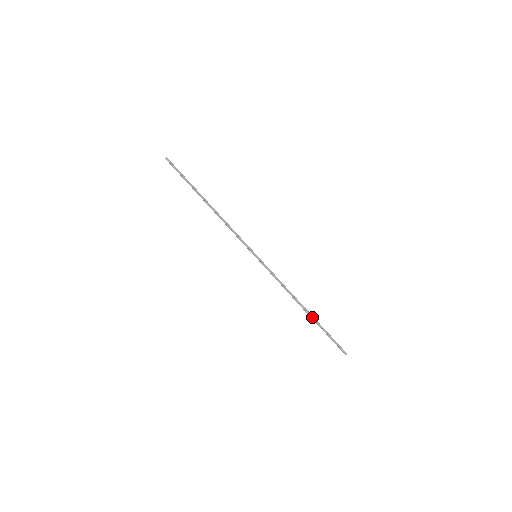
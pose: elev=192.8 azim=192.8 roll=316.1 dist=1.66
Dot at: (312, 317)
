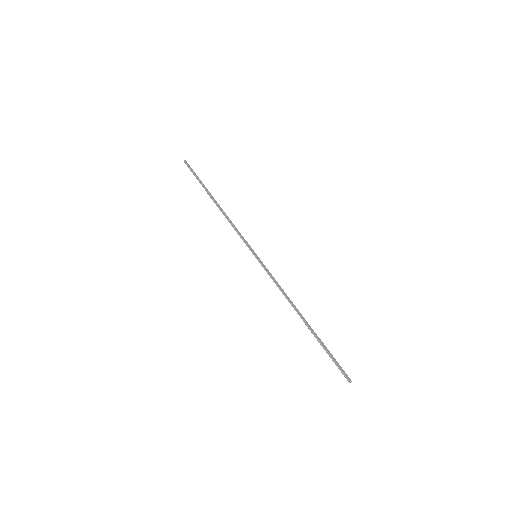
Dot at: (312, 329)
